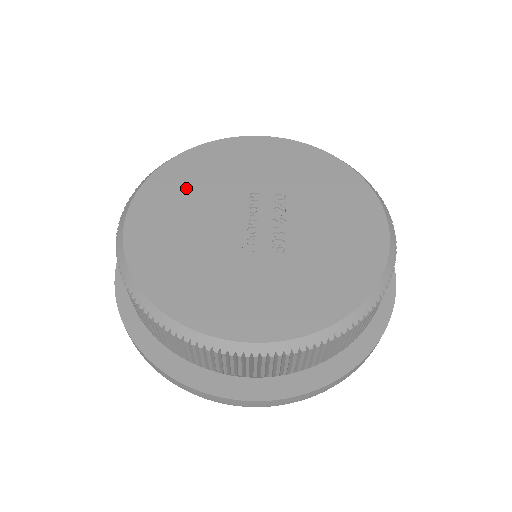
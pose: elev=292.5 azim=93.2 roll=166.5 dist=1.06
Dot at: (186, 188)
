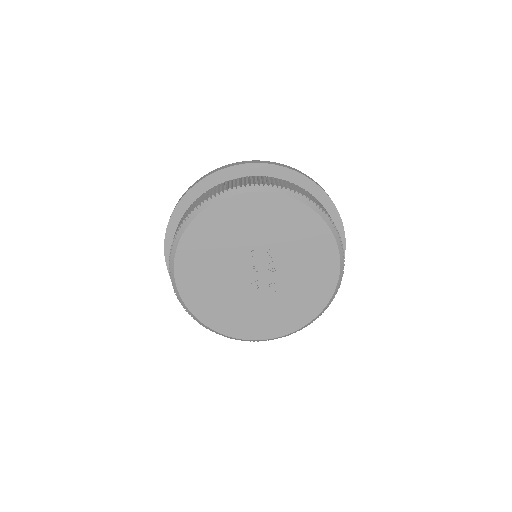
Dot at: (206, 252)
